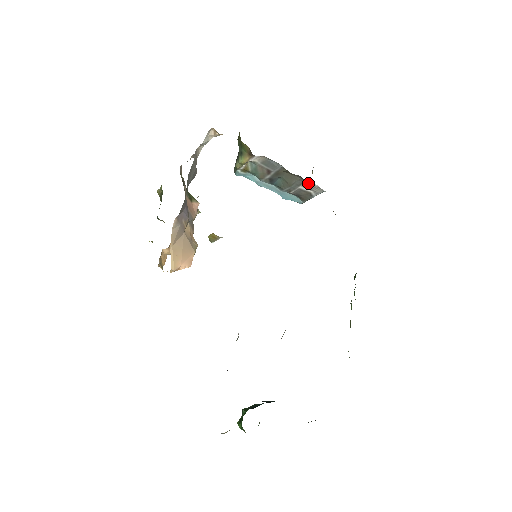
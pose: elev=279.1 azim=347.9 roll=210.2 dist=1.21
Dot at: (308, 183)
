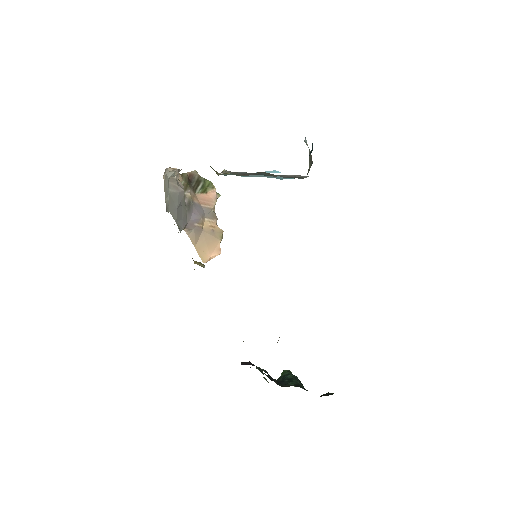
Dot at: (288, 175)
